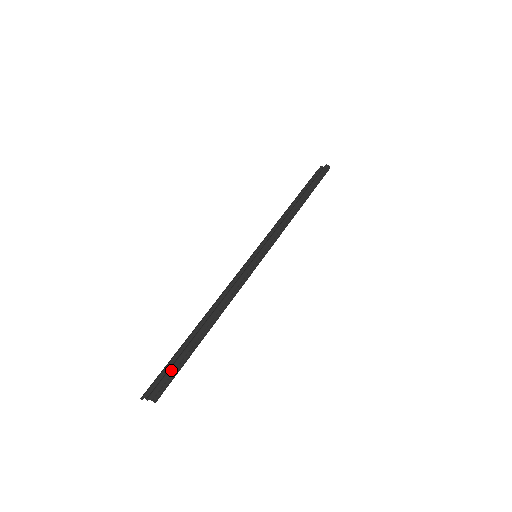
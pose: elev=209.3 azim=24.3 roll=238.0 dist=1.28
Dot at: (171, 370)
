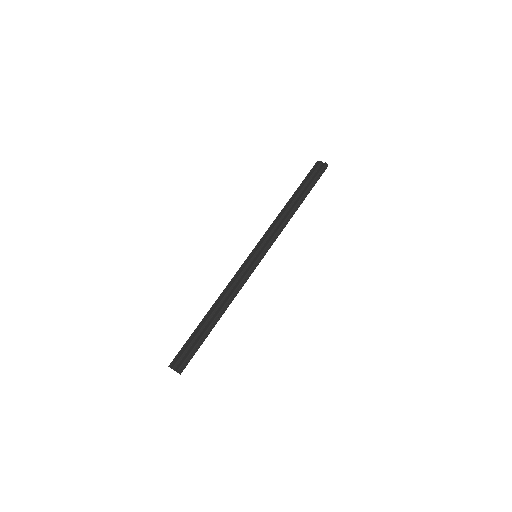
Dot at: (191, 353)
